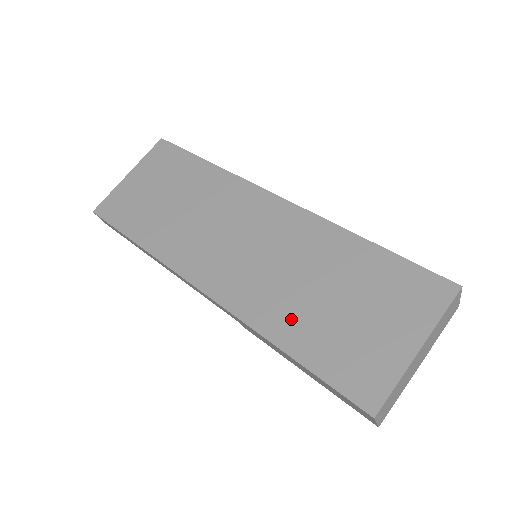
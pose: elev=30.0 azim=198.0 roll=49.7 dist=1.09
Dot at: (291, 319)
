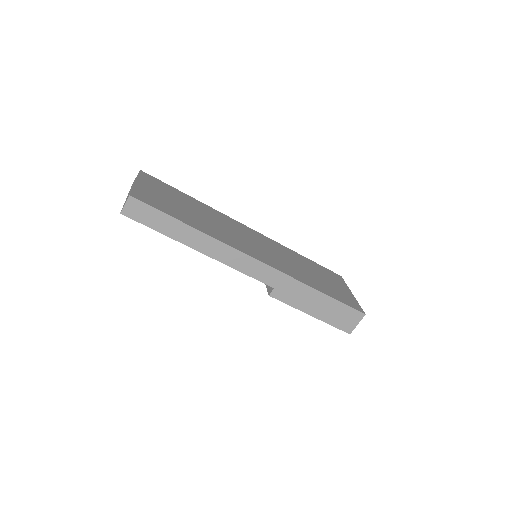
Dot at: (310, 279)
